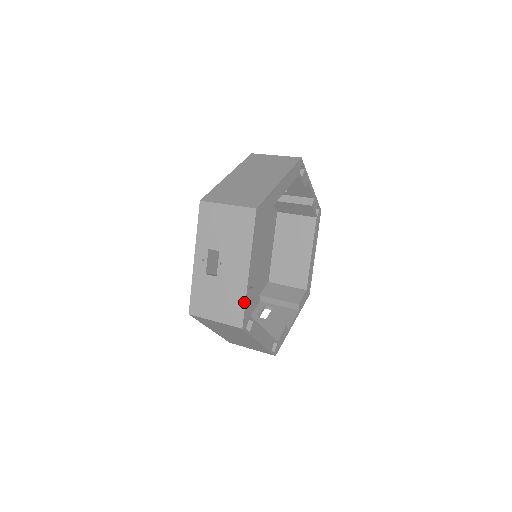
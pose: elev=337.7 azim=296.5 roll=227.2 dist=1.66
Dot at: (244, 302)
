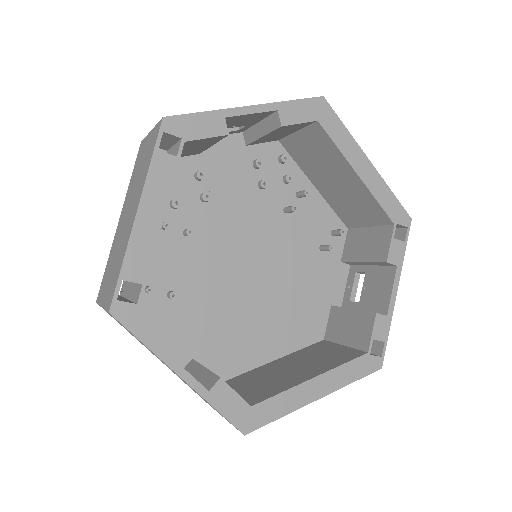
Dot at: (204, 112)
